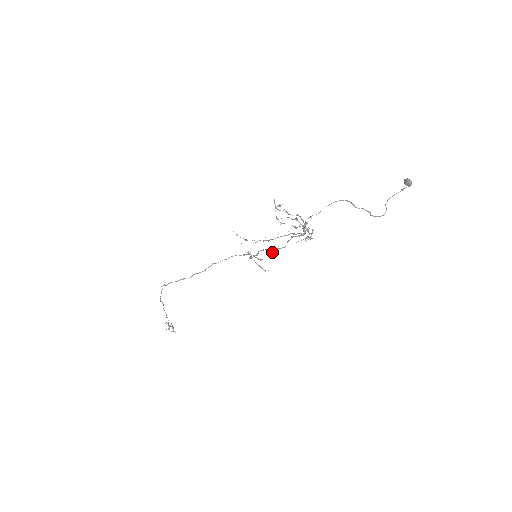
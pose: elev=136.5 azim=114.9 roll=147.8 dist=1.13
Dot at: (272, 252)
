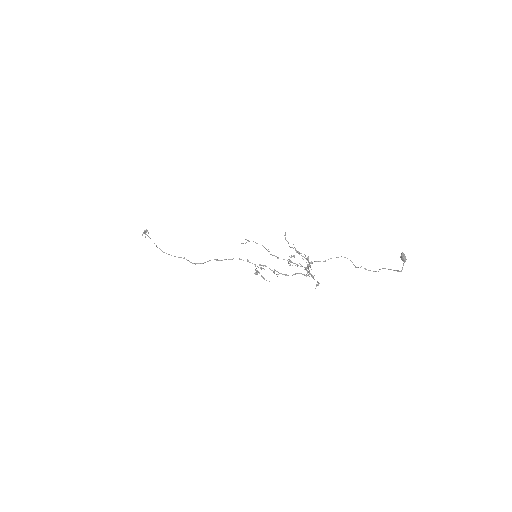
Dot at: occluded
